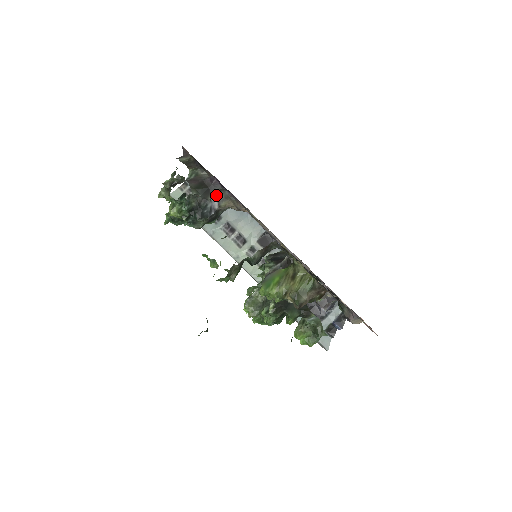
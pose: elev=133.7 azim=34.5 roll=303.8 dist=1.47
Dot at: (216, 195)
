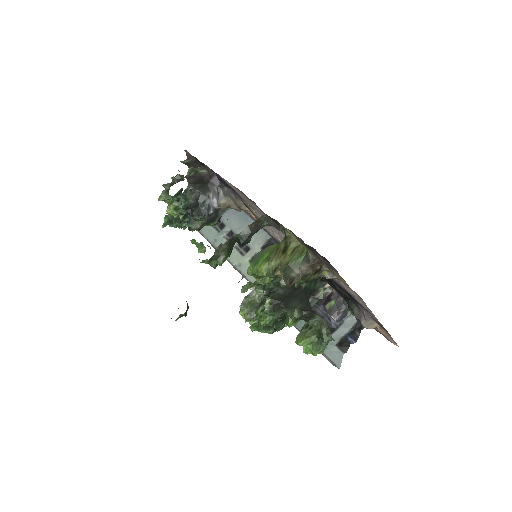
Dot at: (215, 192)
